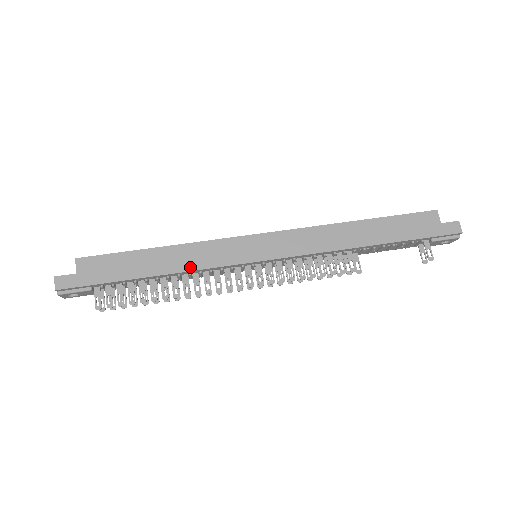
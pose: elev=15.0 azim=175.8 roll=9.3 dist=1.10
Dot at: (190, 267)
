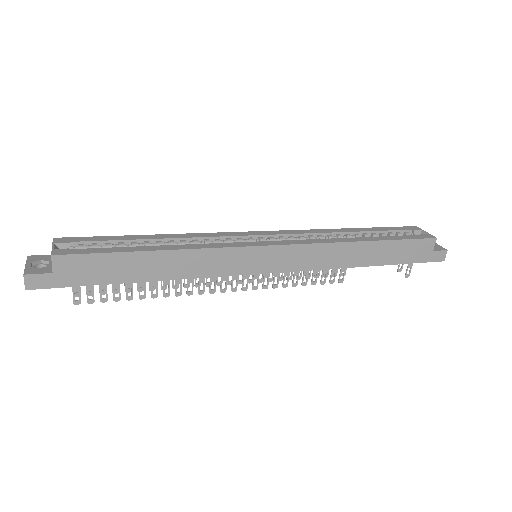
Dot at: (189, 275)
